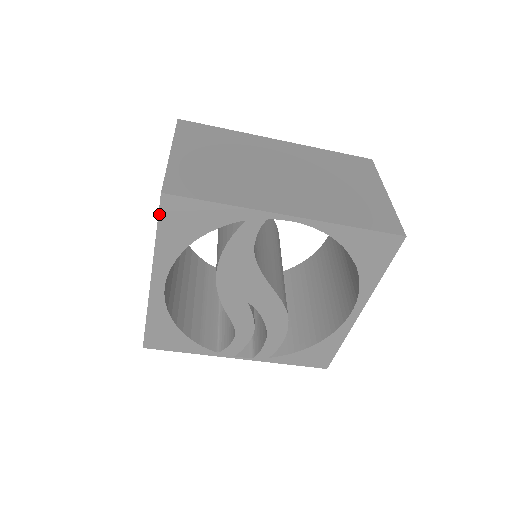
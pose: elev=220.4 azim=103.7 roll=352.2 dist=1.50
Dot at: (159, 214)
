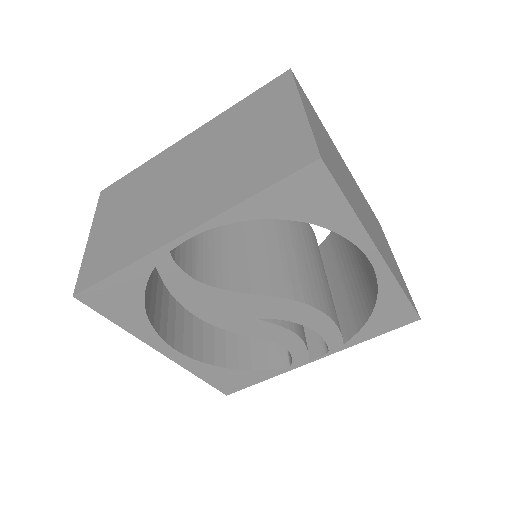
Dot at: (94, 310)
